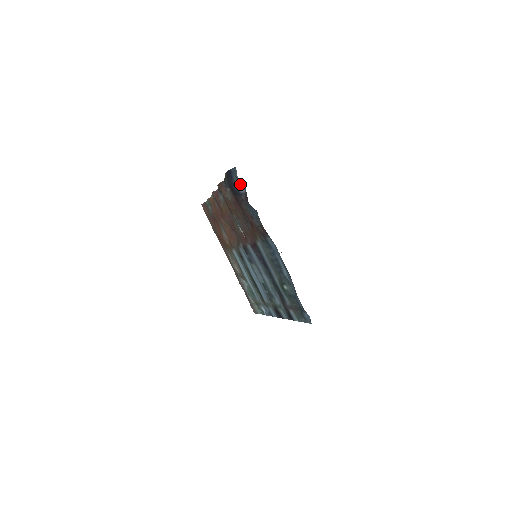
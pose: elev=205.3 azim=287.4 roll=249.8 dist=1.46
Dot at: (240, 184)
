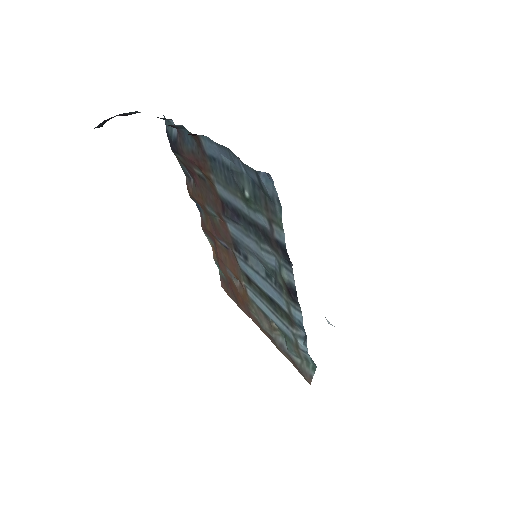
Dot at: (173, 129)
